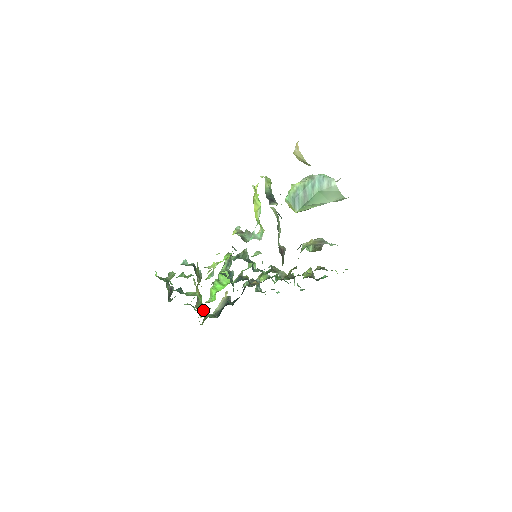
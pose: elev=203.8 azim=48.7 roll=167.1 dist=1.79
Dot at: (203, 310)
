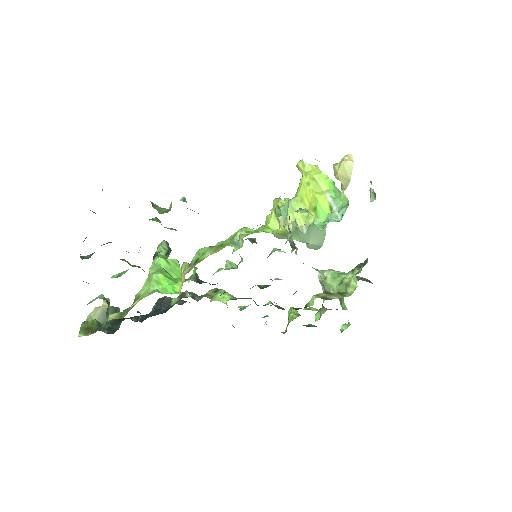
Dot at: (108, 307)
